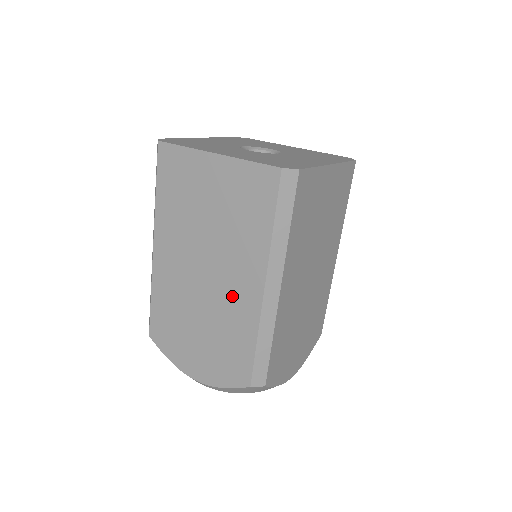
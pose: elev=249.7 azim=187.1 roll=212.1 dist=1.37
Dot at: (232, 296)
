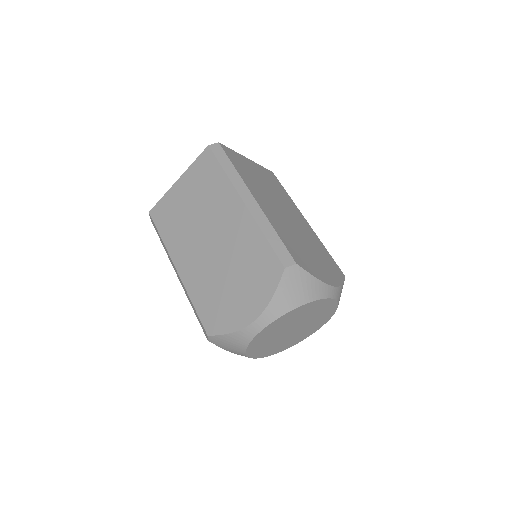
Dot at: (232, 230)
